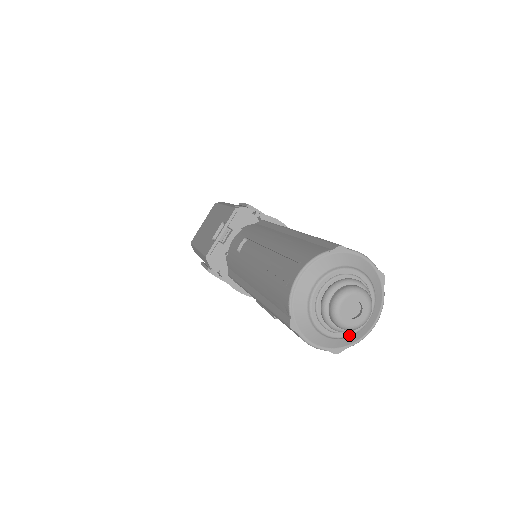
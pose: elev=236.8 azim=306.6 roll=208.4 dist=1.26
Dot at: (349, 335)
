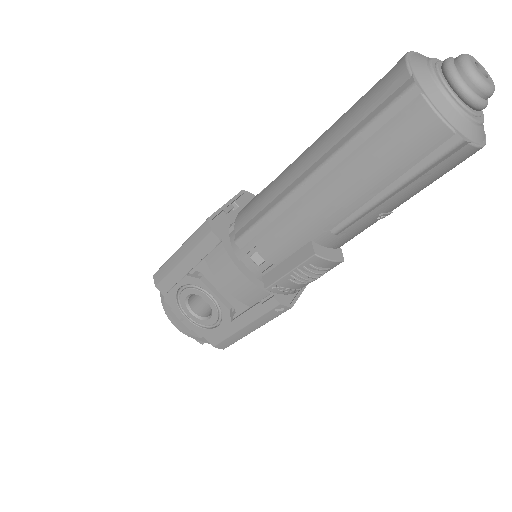
Dot at: (474, 118)
